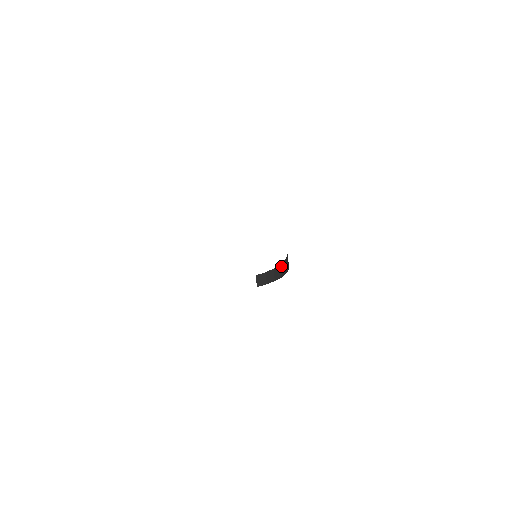
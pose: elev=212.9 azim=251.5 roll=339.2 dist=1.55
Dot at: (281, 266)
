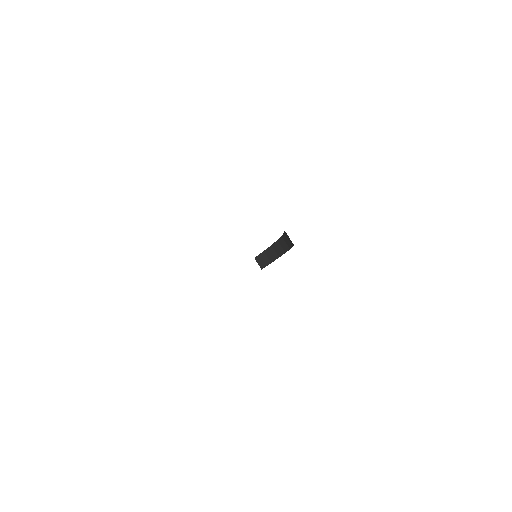
Dot at: (280, 241)
